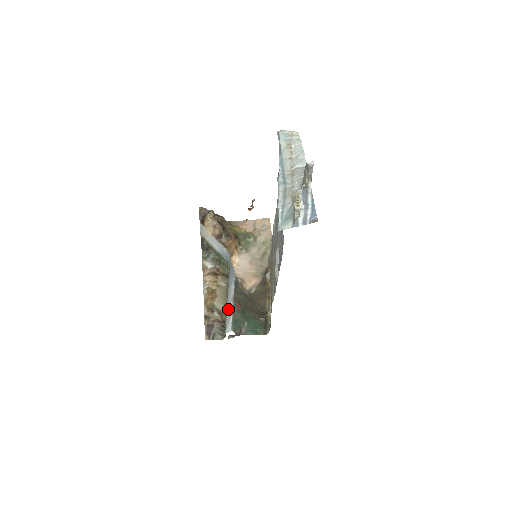
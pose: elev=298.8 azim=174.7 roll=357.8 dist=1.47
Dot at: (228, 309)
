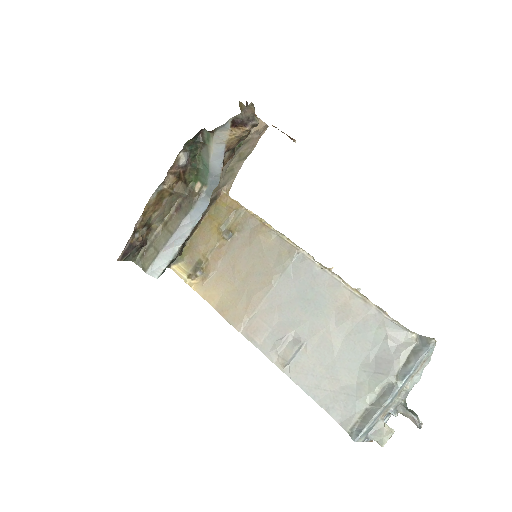
Dot at: (169, 247)
